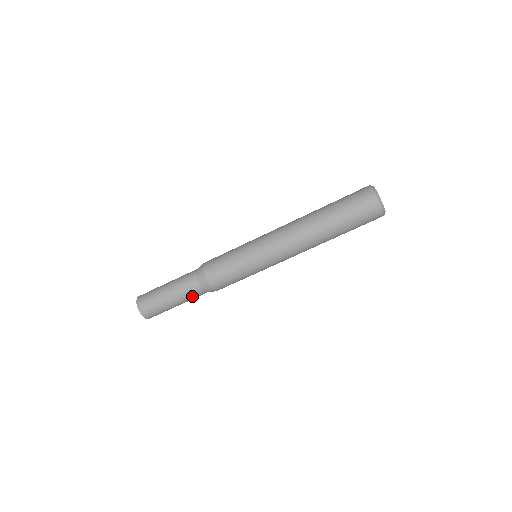
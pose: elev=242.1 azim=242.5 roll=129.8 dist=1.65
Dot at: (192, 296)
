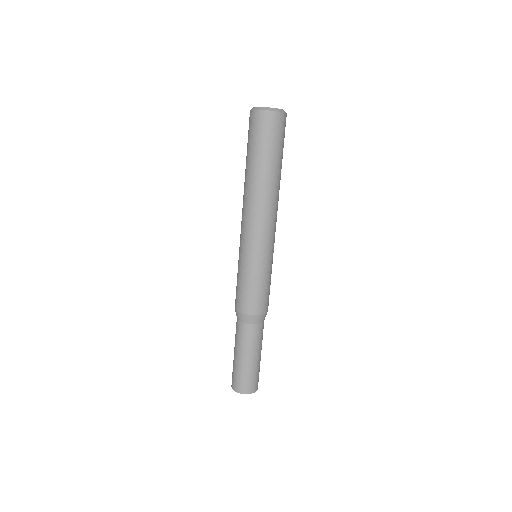
Dot at: (259, 337)
